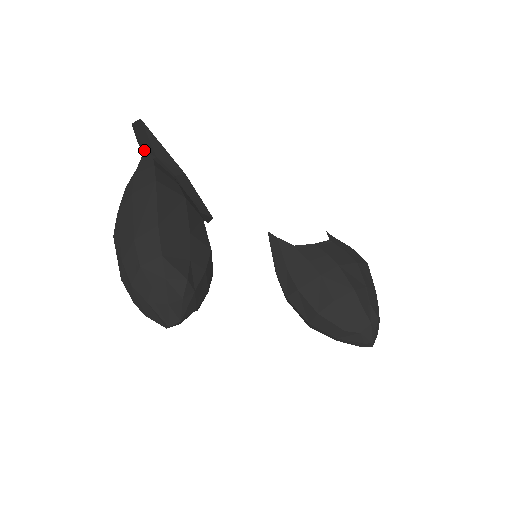
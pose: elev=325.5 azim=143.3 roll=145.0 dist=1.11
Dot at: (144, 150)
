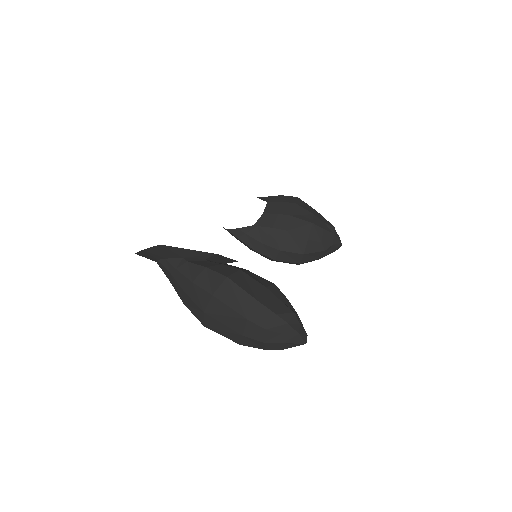
Dot at: (161, 258)
